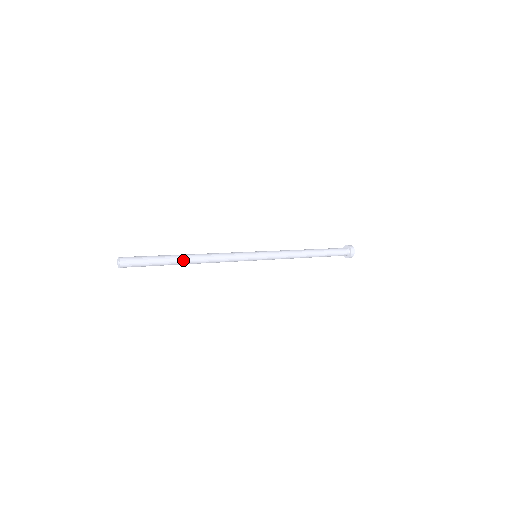
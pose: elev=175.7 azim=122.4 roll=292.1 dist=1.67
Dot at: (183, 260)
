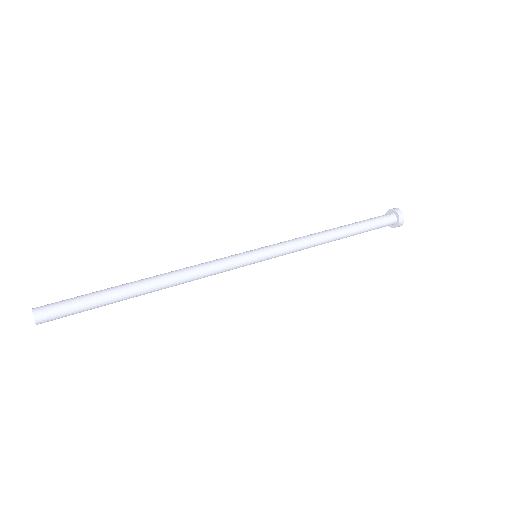
Dot at: (140, 294)
